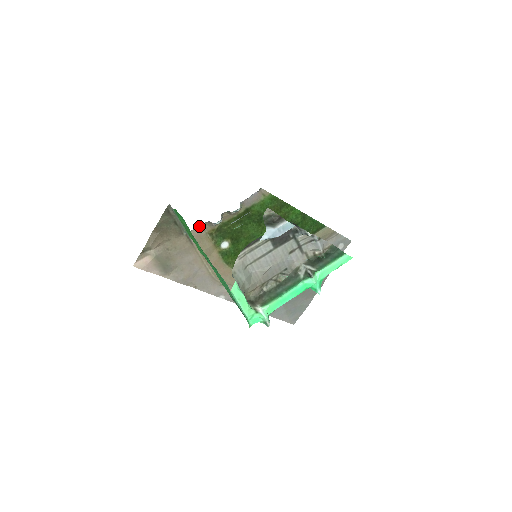
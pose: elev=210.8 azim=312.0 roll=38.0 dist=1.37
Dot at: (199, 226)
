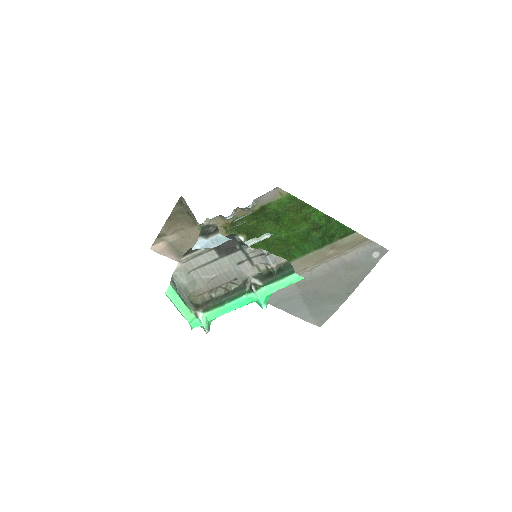
Dot at: (213, 219)
